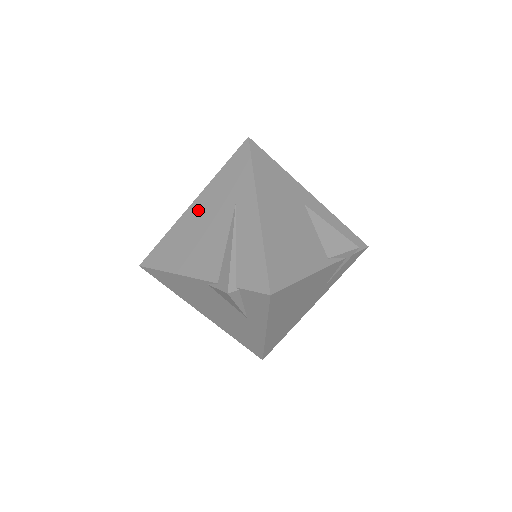
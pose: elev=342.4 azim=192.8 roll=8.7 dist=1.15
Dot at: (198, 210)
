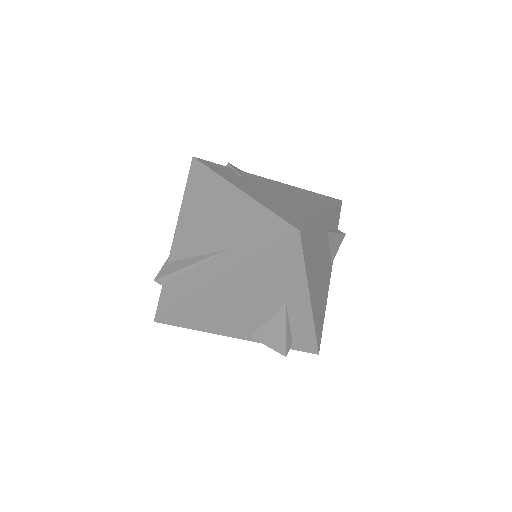
Dot at: (230, 202)
